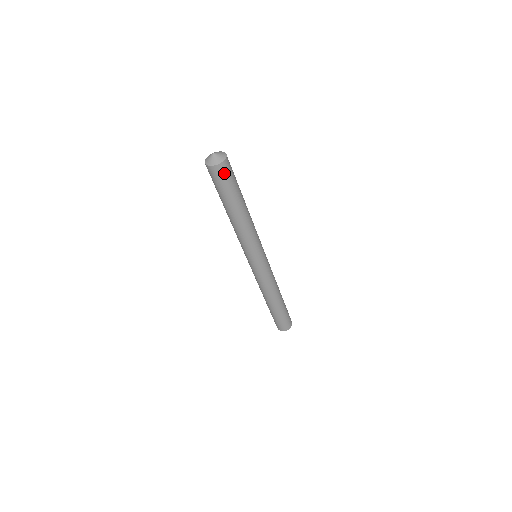
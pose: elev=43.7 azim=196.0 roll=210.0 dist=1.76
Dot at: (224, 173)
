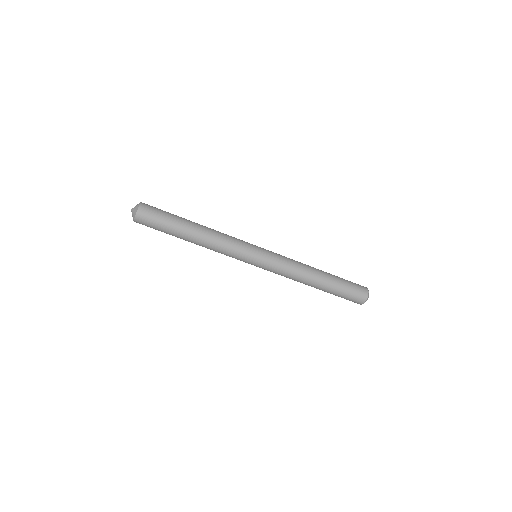
Dot at: (149, 210)
